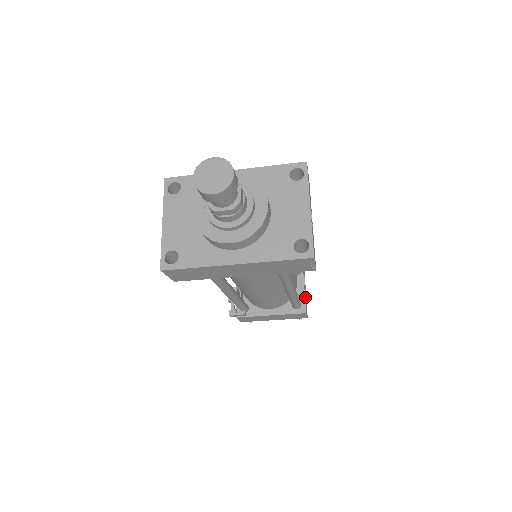
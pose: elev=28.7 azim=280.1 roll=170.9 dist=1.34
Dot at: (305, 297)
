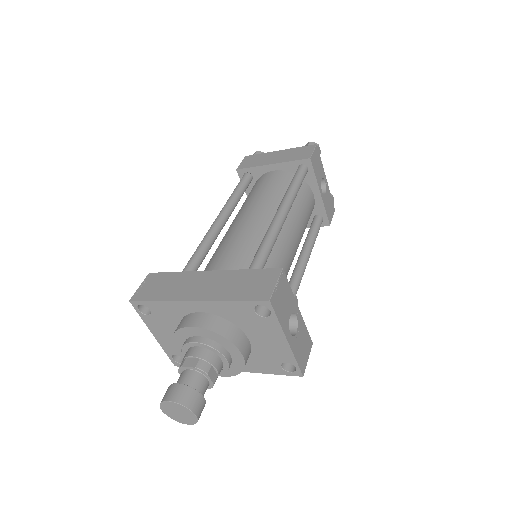
Dot at: (327, 205)
